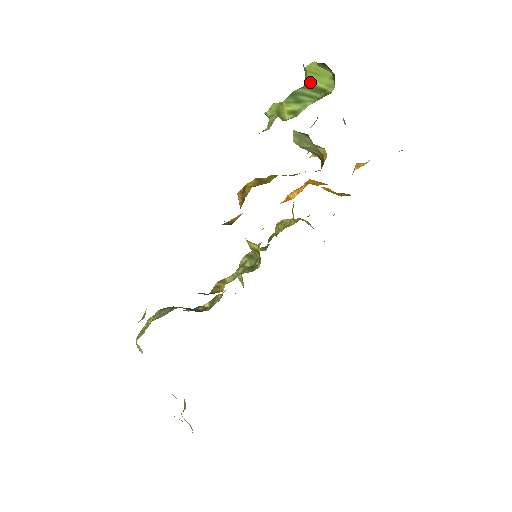
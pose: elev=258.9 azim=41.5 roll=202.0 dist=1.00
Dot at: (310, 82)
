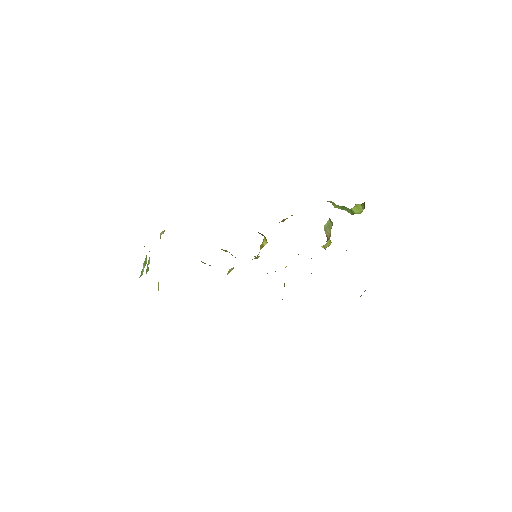
Dot at: (353, 209)
